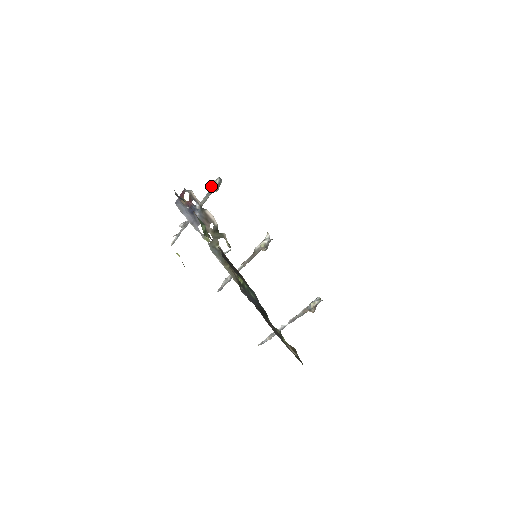
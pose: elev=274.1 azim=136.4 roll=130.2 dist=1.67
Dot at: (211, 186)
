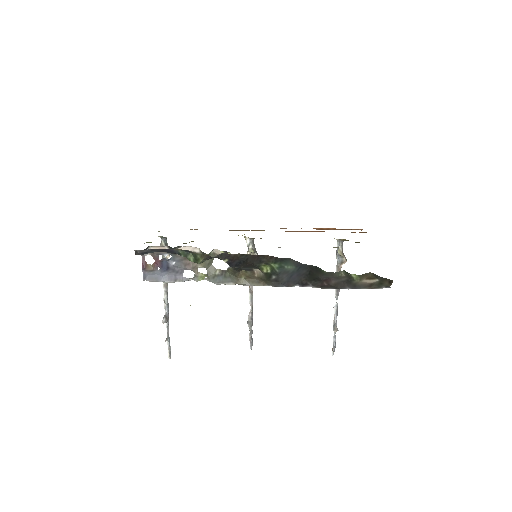
Dot at: occluded
